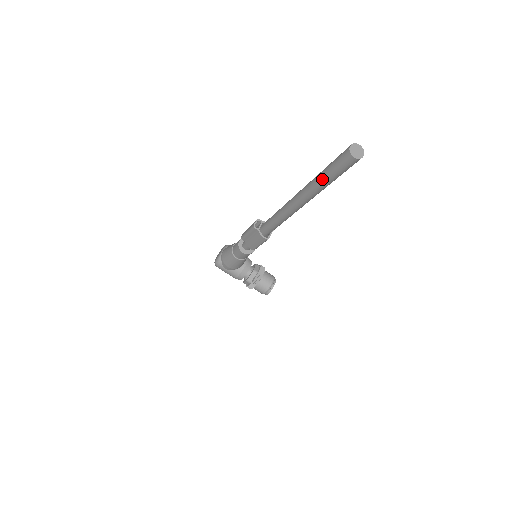
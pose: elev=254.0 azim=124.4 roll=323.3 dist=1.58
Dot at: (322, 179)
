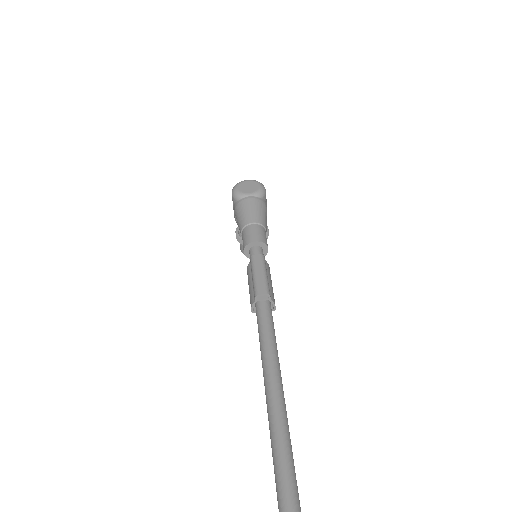
Dot at: (278, 495)
